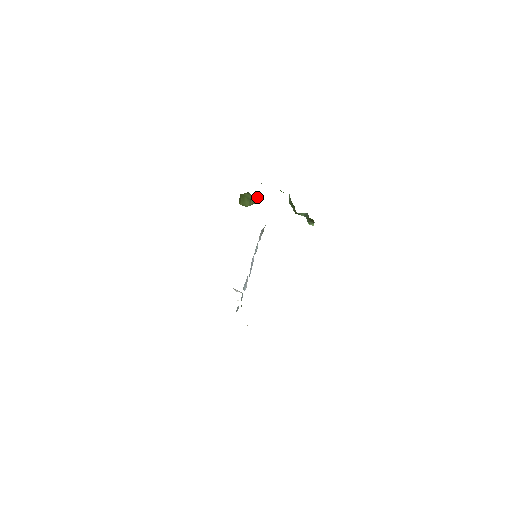
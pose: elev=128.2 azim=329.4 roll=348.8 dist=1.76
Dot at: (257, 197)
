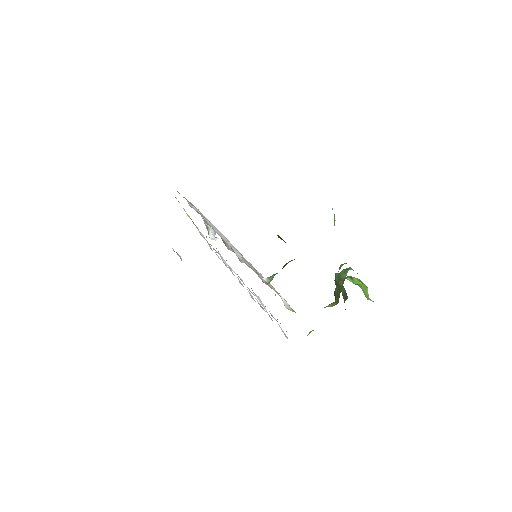
Dot at: occluded
